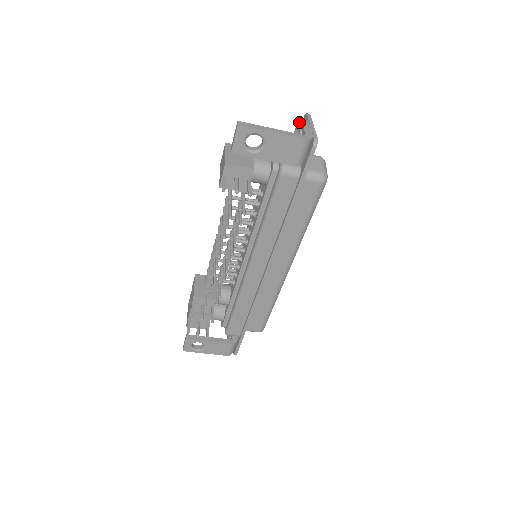
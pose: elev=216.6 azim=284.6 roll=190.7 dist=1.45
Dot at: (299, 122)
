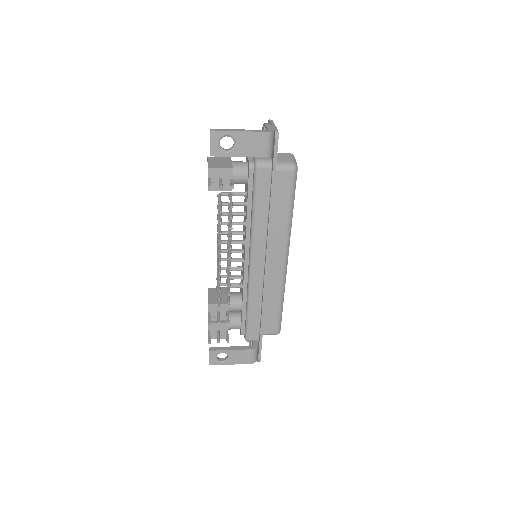
Dot at: occluded
